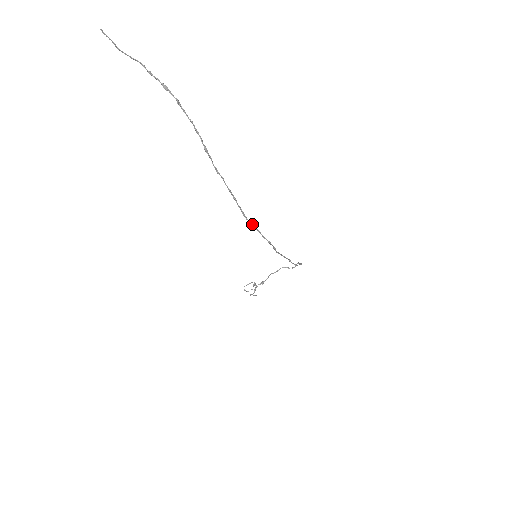
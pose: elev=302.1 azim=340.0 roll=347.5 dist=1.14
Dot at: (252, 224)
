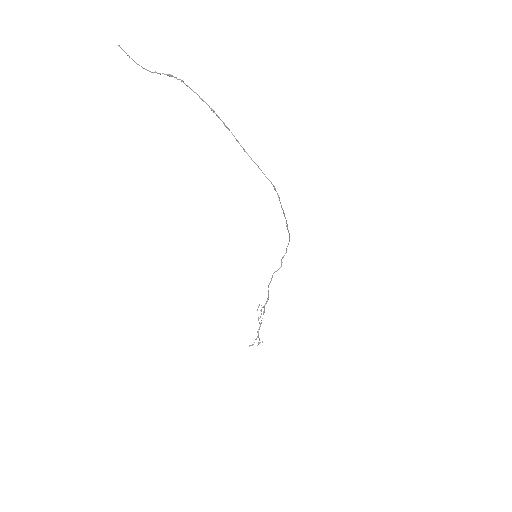
Dot at: (260, 169)
